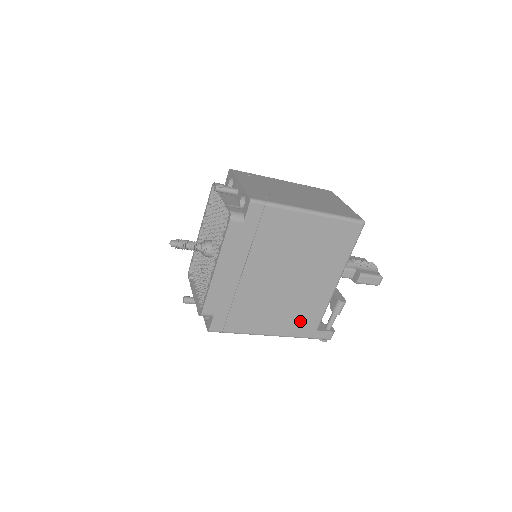
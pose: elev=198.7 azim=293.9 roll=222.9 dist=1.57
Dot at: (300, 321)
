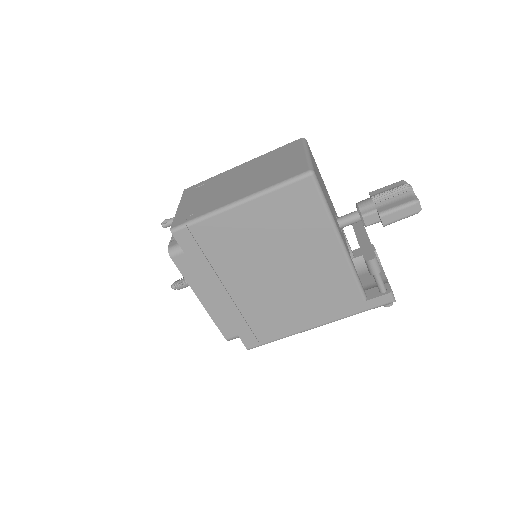
Dot at: (335, 301)
